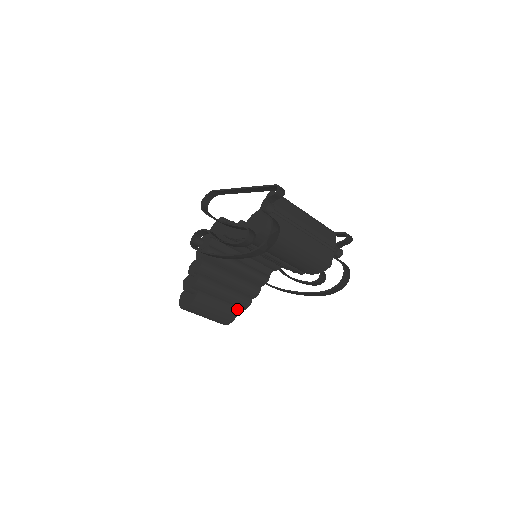
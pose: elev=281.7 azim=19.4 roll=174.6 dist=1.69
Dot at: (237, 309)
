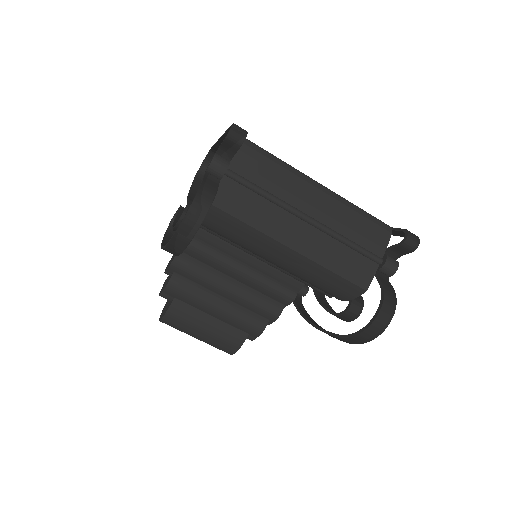
Dot at: (242, 334)
